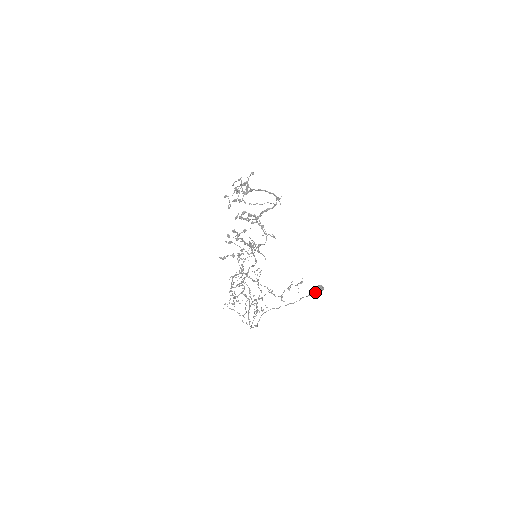
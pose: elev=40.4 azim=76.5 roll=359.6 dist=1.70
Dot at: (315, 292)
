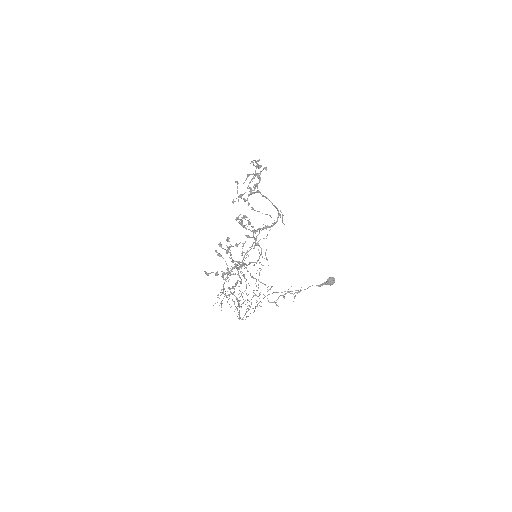
Dot at: (325, 283)
